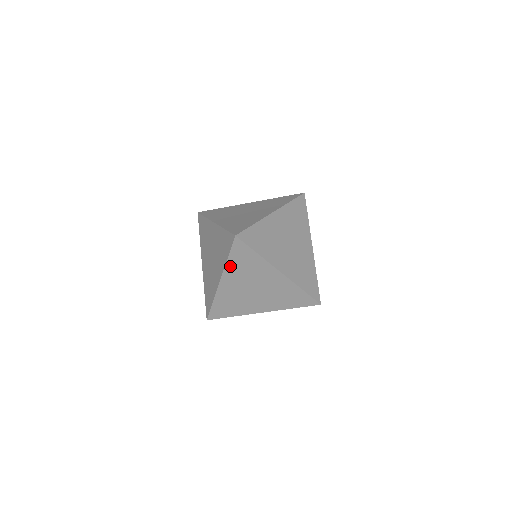
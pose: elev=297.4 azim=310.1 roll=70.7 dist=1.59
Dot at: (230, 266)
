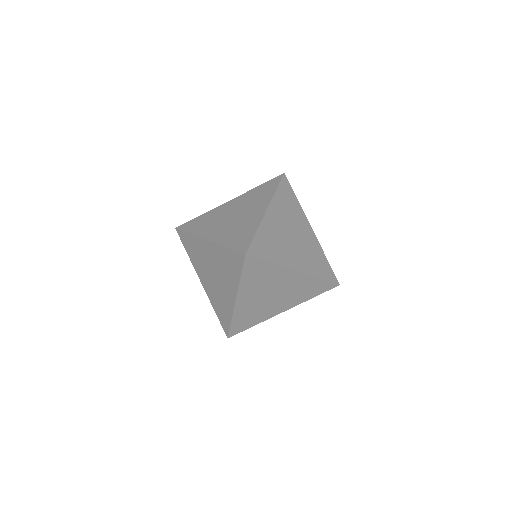
Dot at: (244, 284)
